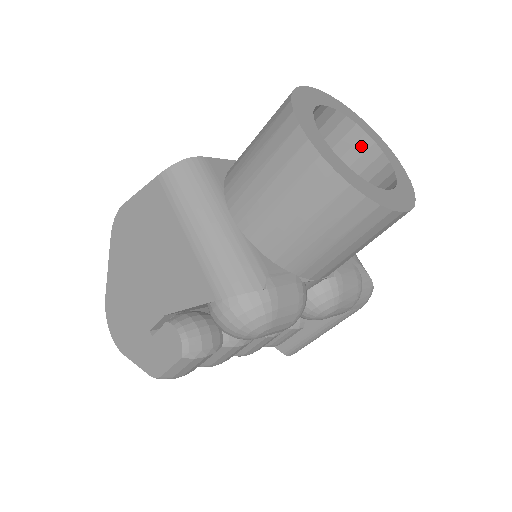
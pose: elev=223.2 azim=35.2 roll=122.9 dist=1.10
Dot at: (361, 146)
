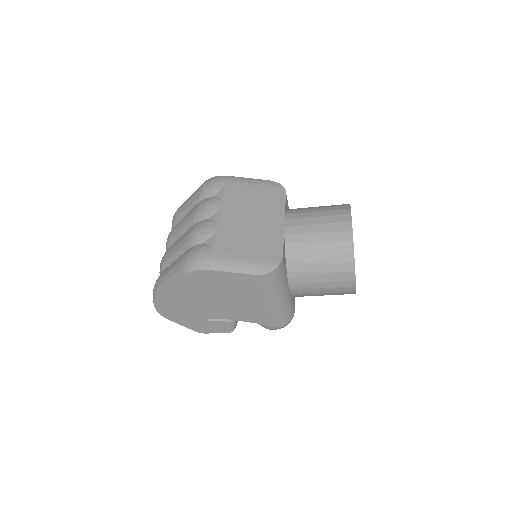
Dot at: occluded
